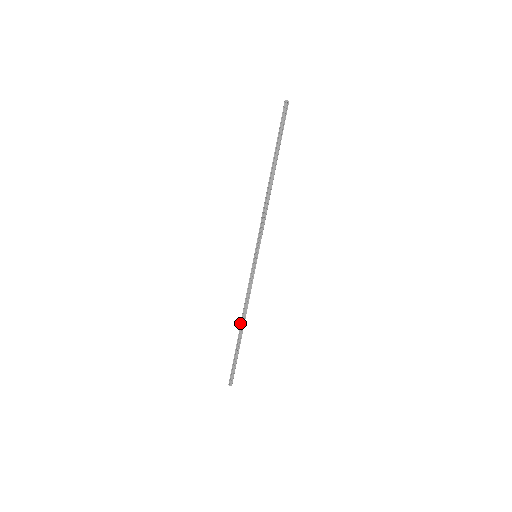
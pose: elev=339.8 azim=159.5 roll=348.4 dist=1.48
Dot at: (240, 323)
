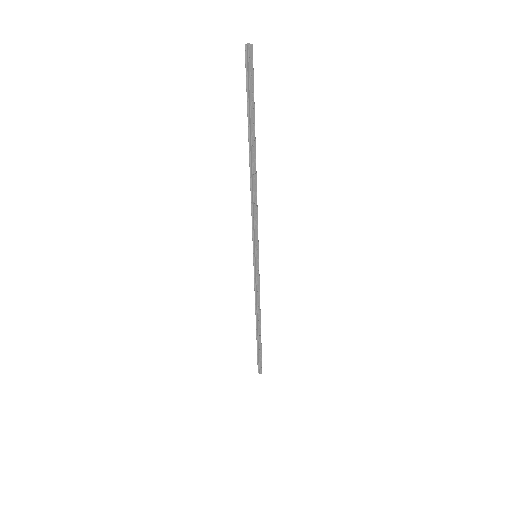
Dot at: occluded
